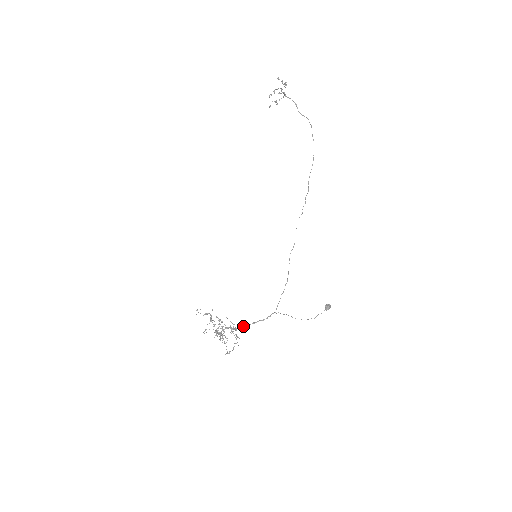
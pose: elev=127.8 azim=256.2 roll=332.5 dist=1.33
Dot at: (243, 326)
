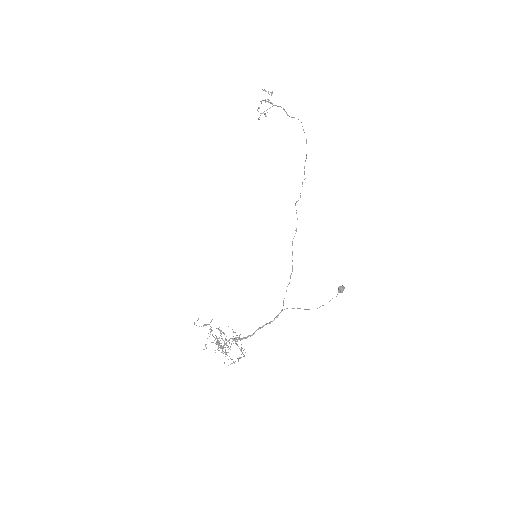
Dot at: (248, 335)
